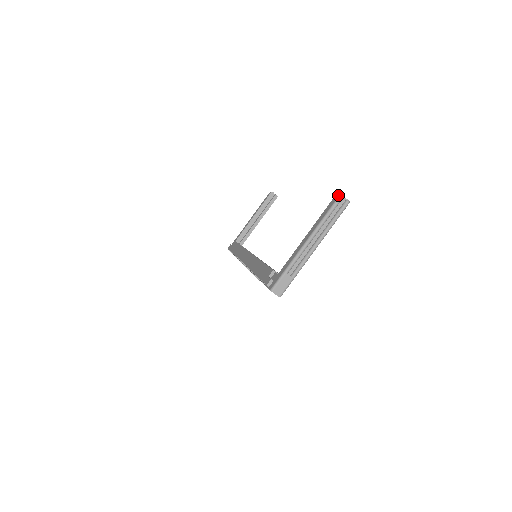
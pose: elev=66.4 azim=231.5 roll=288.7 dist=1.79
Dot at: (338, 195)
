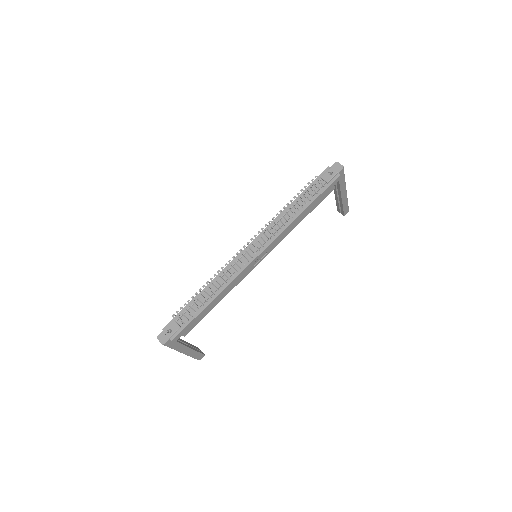
Dot at: occluded
